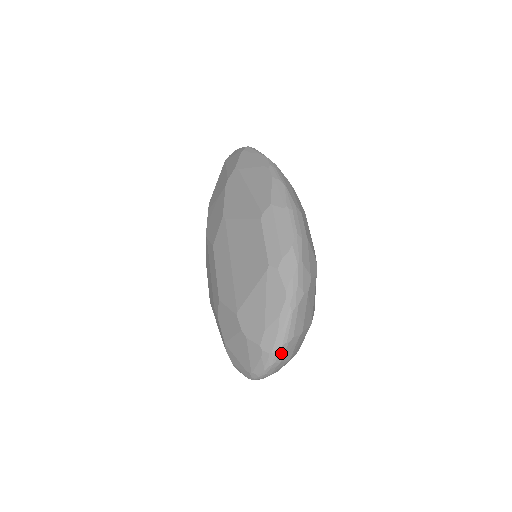
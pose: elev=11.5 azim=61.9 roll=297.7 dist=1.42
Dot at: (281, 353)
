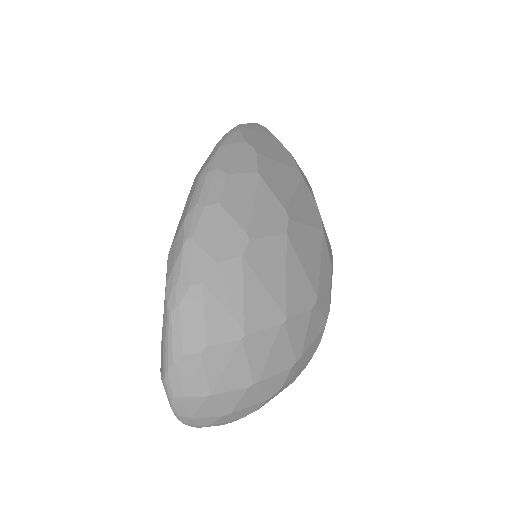
Dot at: (174, 381)
